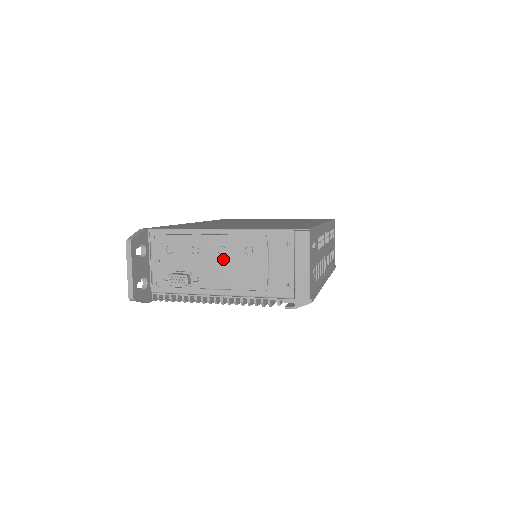
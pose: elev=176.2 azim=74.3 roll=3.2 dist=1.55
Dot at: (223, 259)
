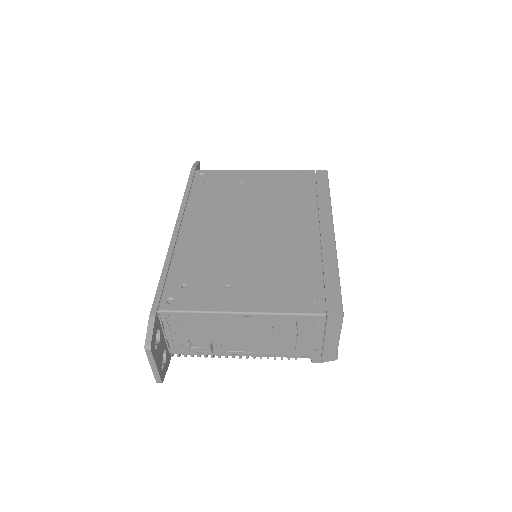
Dot at: (248, 333)
